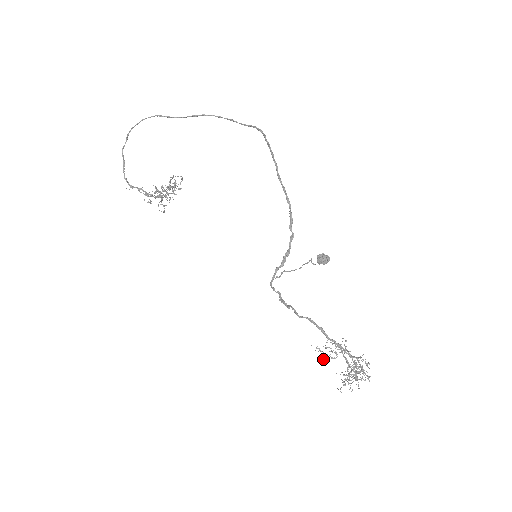
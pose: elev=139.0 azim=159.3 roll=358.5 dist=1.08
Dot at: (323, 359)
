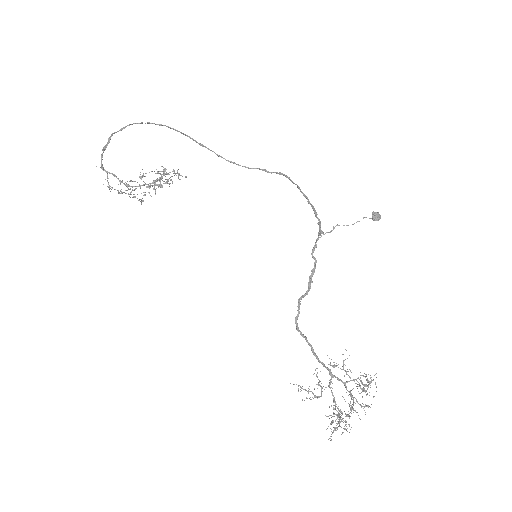
Dot at: (314, 389)
